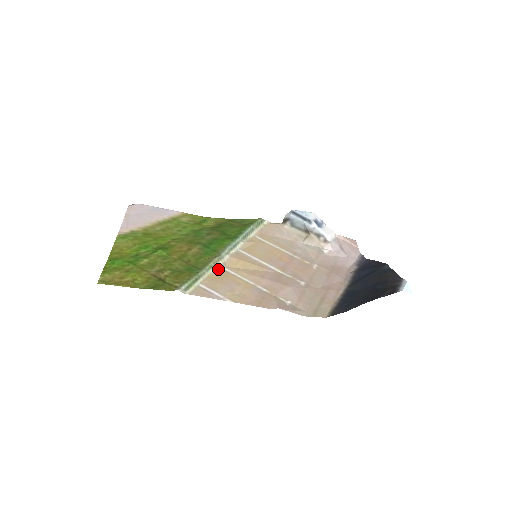
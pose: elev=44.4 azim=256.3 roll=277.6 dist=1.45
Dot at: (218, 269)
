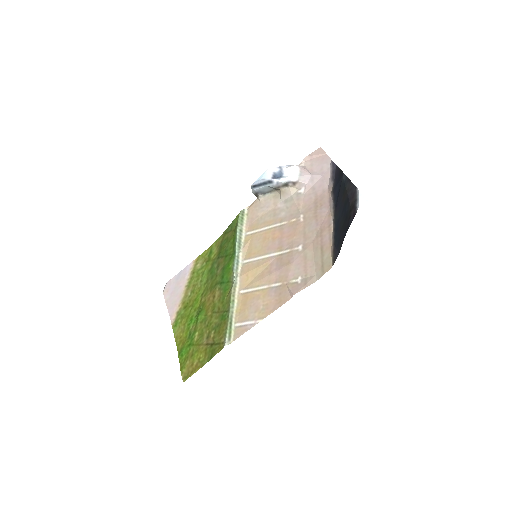
Dot at: (239, 297)
